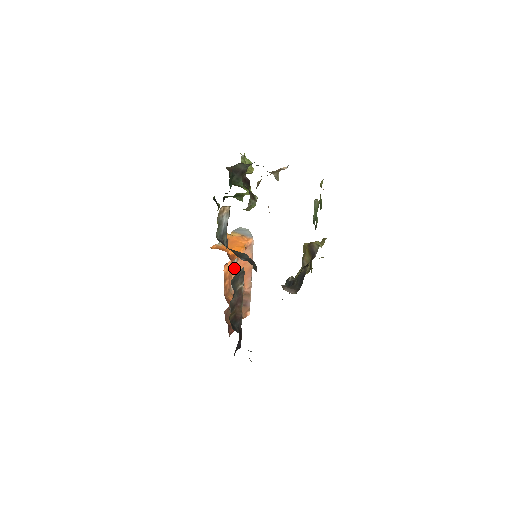
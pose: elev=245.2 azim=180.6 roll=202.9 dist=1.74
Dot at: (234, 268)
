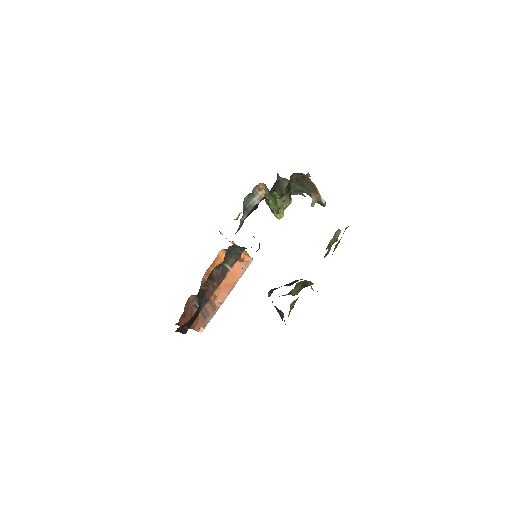
Dot at: occluded
